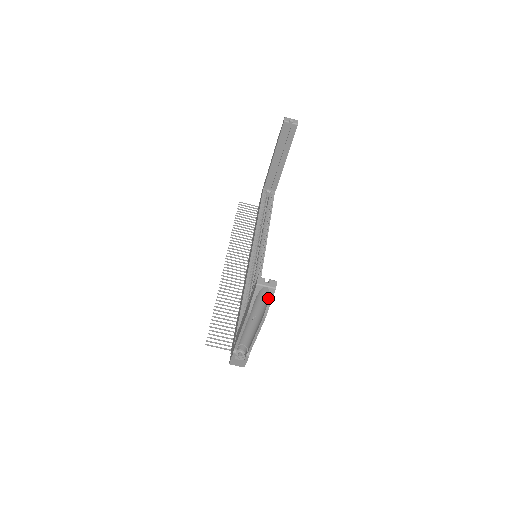
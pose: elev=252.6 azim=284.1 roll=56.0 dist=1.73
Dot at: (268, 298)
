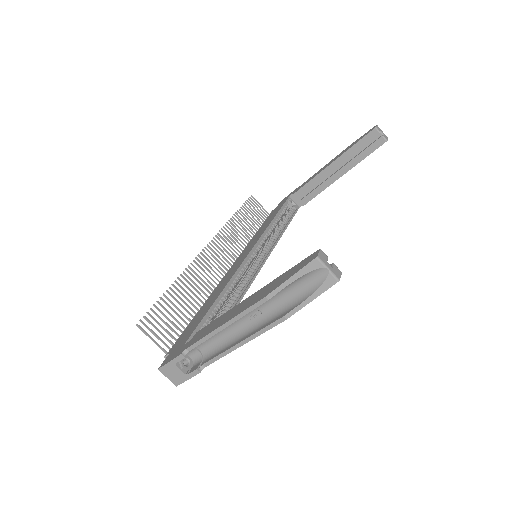
Dot at: (315, 290)
